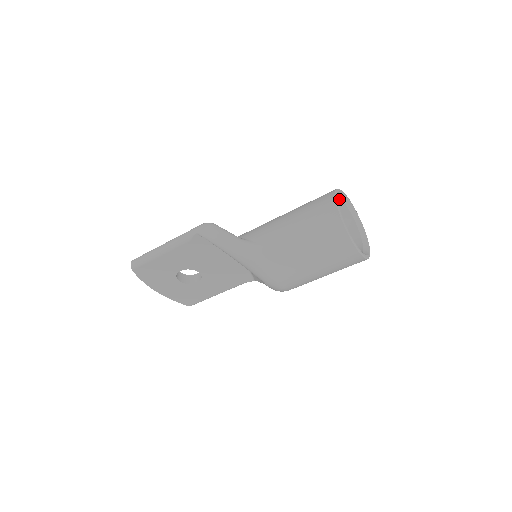
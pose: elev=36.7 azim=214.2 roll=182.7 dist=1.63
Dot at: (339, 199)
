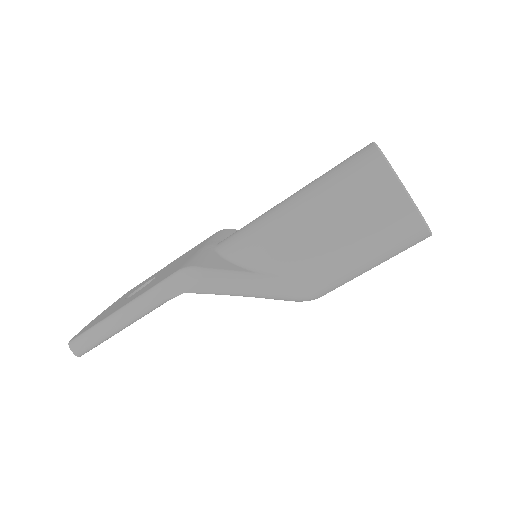
Dot at: occluded
